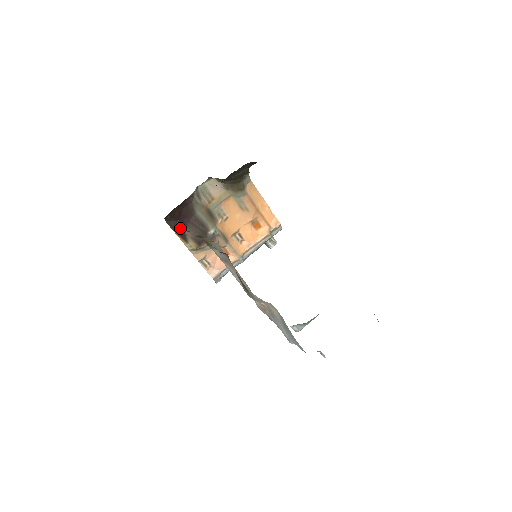
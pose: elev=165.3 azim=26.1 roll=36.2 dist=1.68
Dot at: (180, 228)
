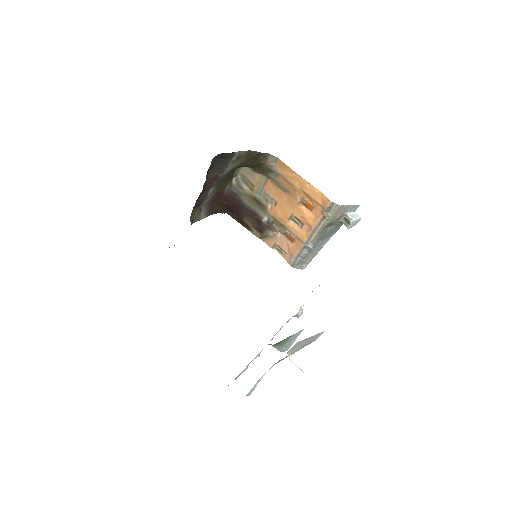
Dot at: (240, 219)
